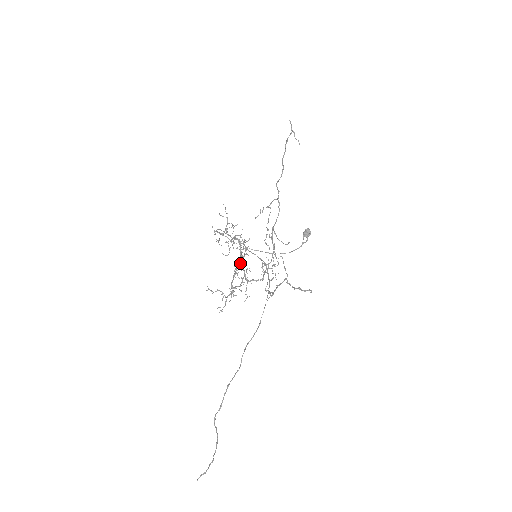
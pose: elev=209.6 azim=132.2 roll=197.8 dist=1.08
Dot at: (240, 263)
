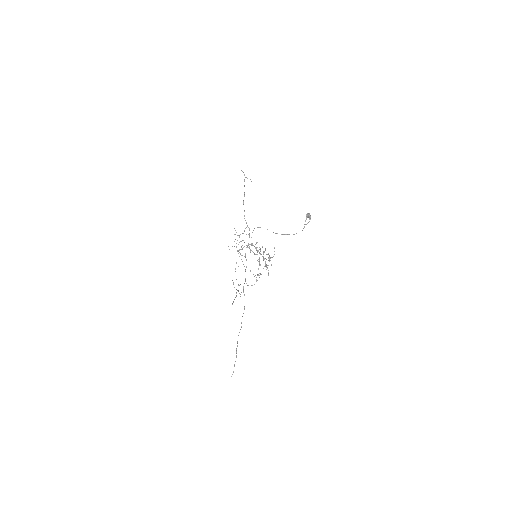
Dot at: (261, 254)
